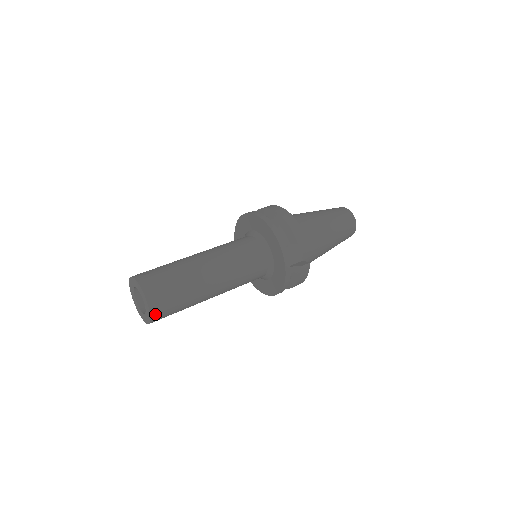
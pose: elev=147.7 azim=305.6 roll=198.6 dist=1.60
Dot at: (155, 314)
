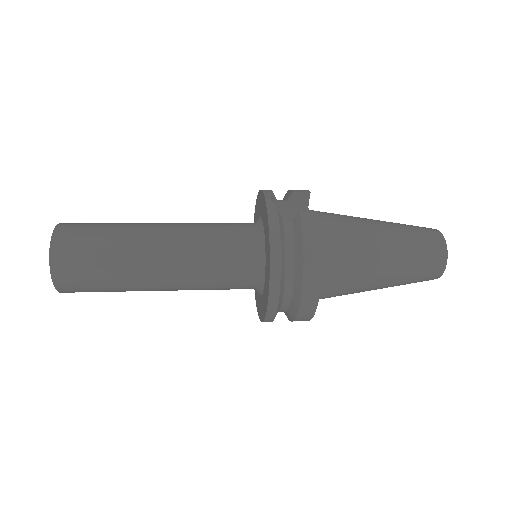
Dot at: (58, 242)
